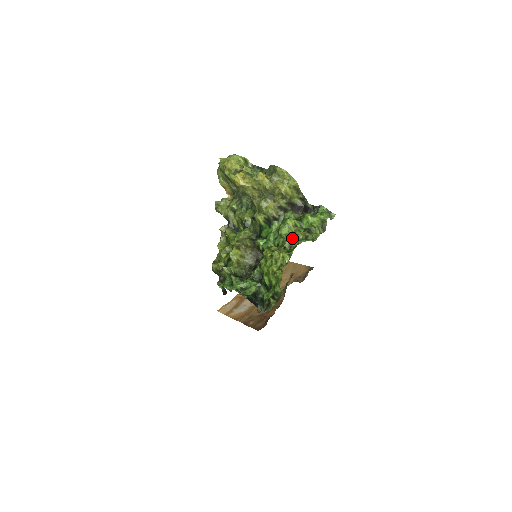
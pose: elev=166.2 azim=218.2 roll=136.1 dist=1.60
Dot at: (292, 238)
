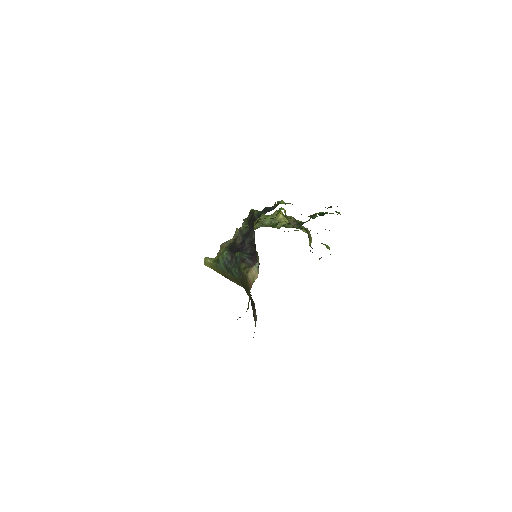
Dot at: occluded
